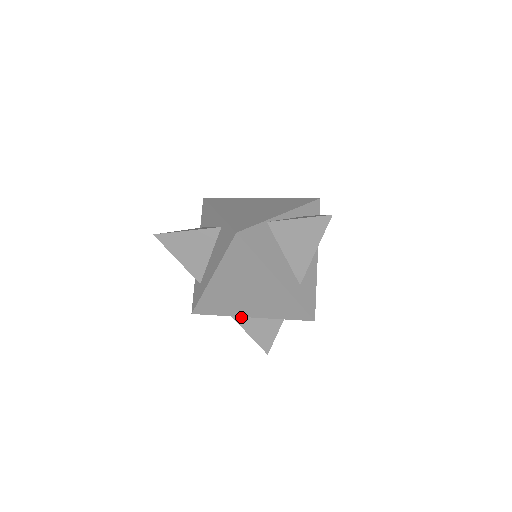
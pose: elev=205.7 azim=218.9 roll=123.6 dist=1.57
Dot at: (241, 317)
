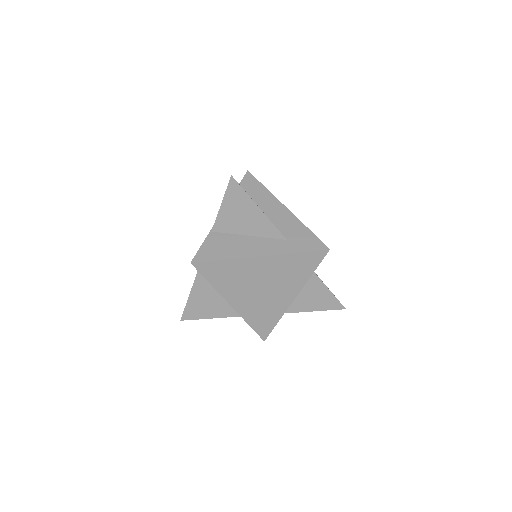
Dot at: (292, 306)
